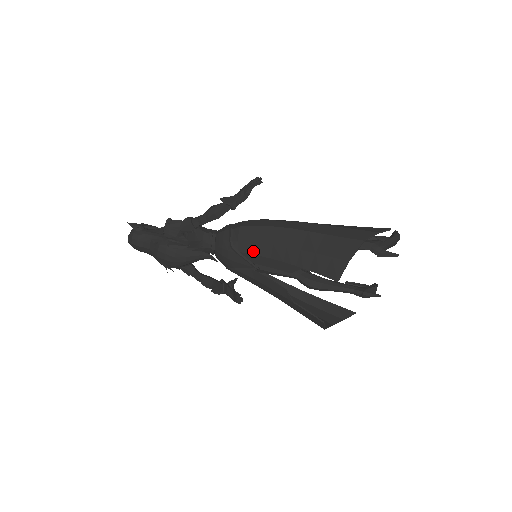
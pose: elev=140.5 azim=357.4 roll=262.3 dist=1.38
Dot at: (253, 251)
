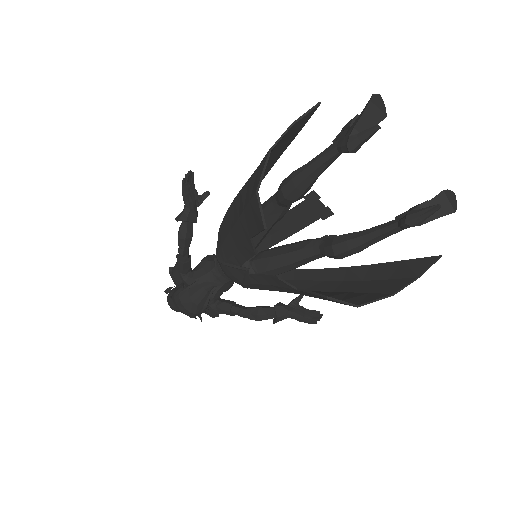
Dot at: (228, 253)
